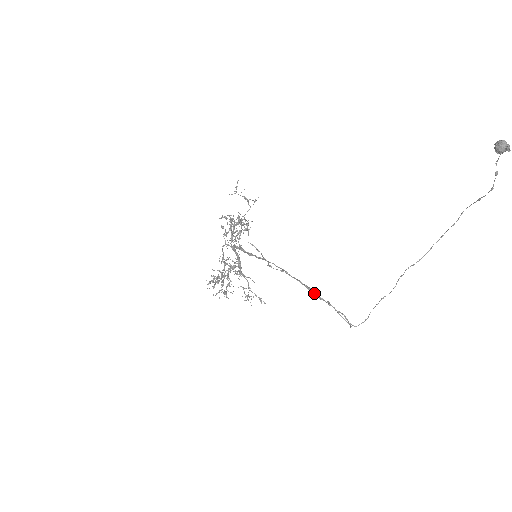
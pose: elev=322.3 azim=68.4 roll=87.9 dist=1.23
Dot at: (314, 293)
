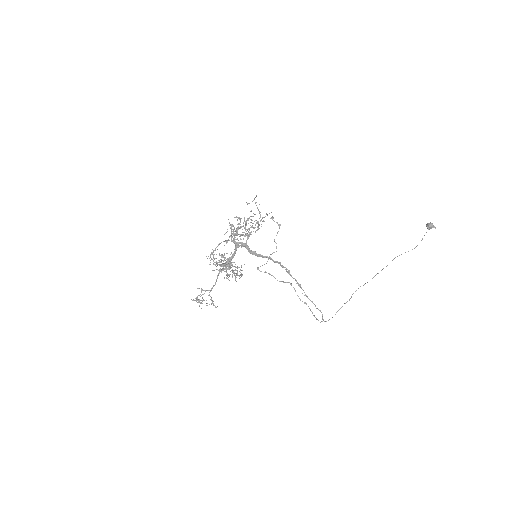
Dot at: occluded
